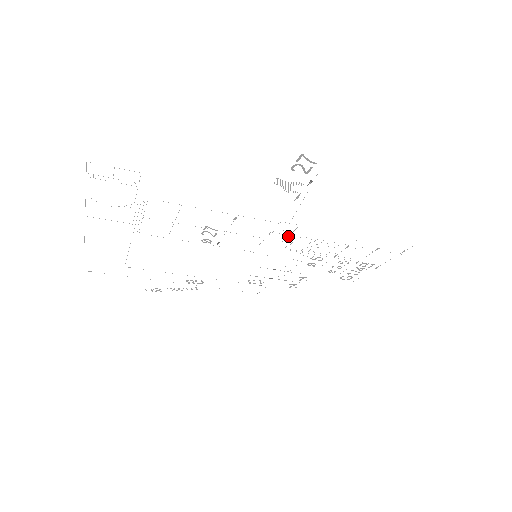
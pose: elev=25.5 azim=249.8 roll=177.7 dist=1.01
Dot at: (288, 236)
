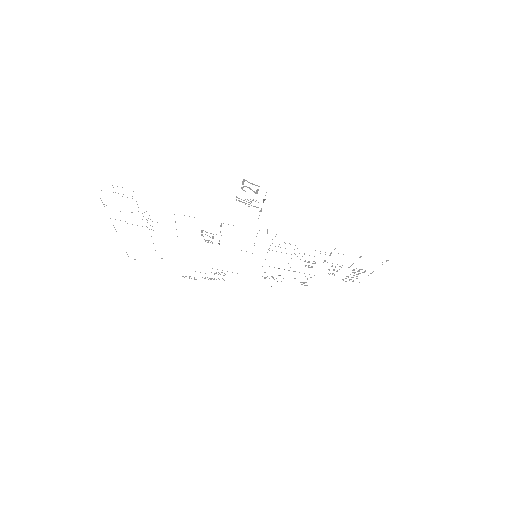
Dot at: occluded
